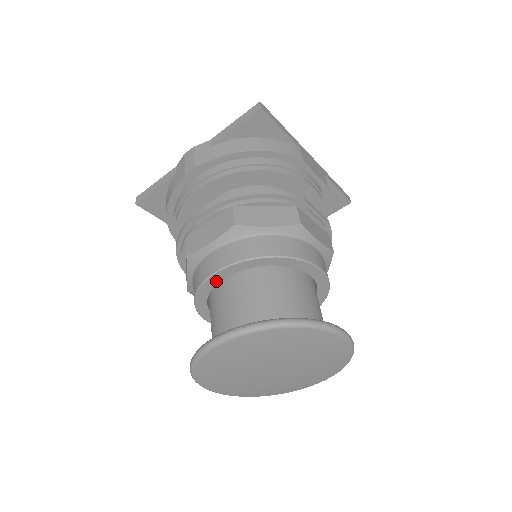
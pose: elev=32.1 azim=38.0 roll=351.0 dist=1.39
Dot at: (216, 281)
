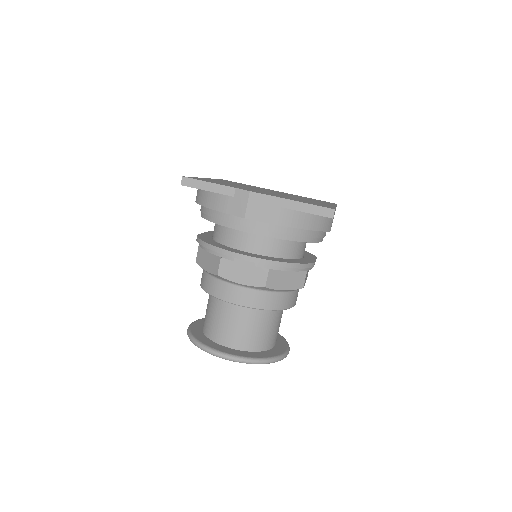
Dot at: occluded
